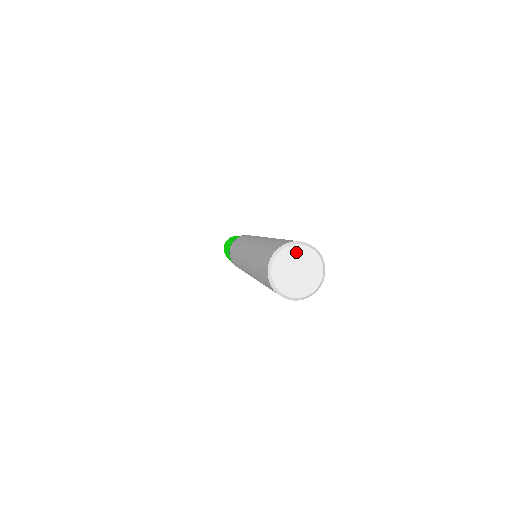
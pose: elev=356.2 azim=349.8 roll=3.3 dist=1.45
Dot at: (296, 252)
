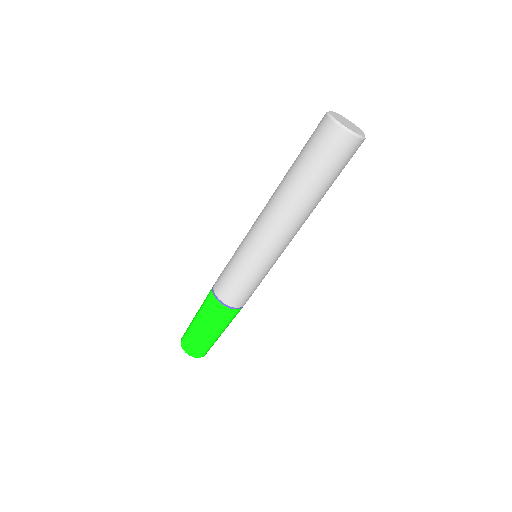
Dot at: (356, 127)
